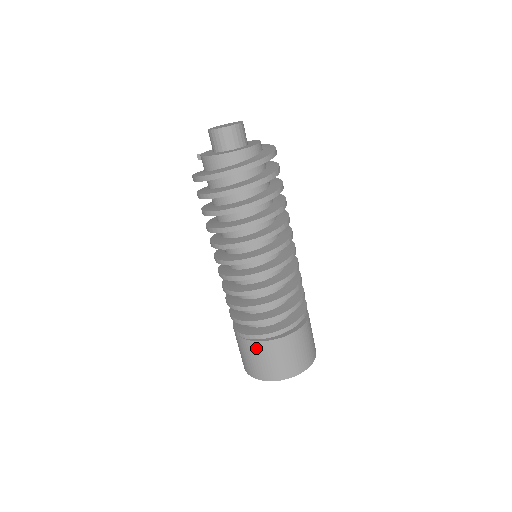
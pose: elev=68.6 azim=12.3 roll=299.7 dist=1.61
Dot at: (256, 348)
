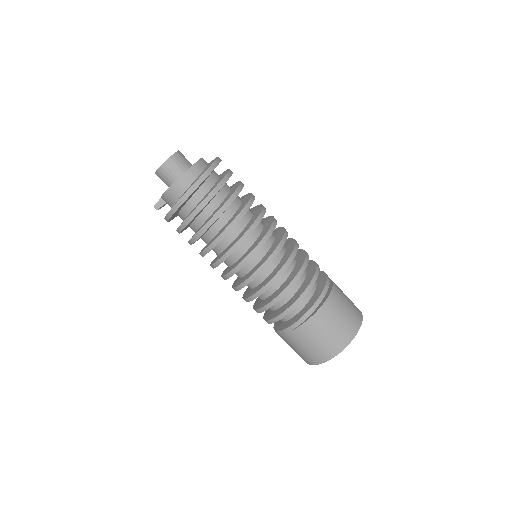
Dot at: (318, 321)
